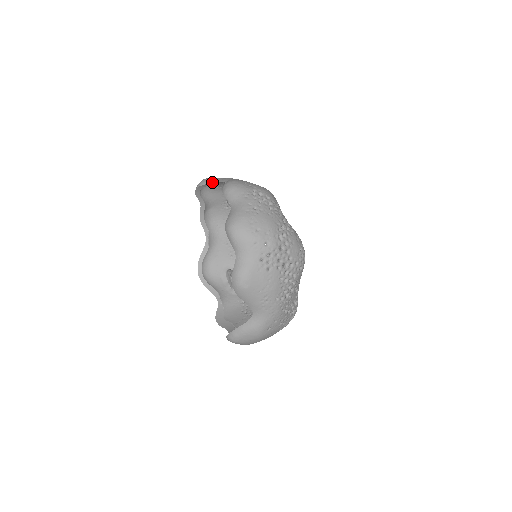
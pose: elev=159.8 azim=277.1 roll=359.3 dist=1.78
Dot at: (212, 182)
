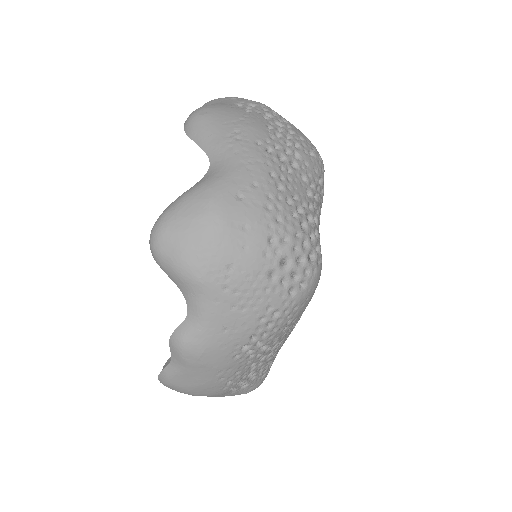
Dot at: occluded
